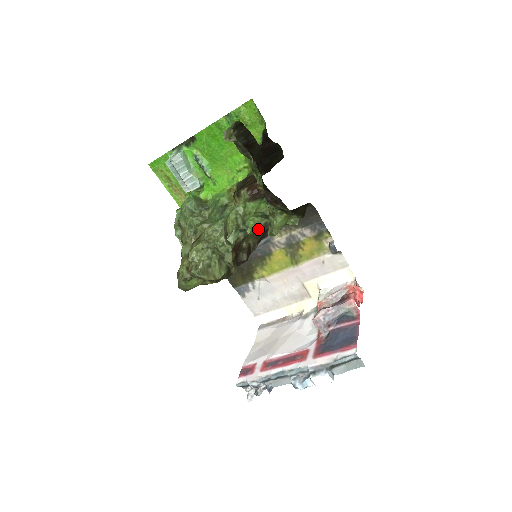
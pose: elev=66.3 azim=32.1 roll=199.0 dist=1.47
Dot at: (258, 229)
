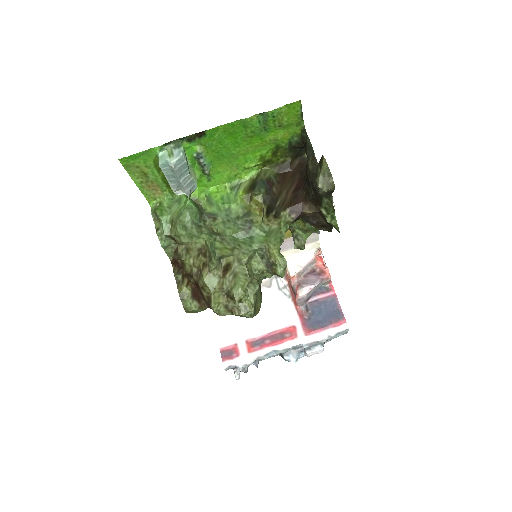
Dot at: occluded
